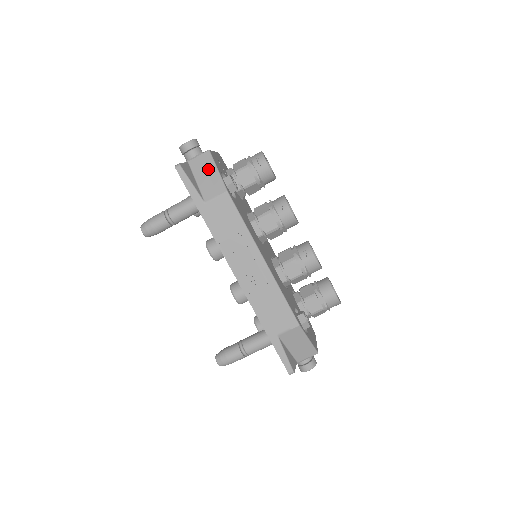
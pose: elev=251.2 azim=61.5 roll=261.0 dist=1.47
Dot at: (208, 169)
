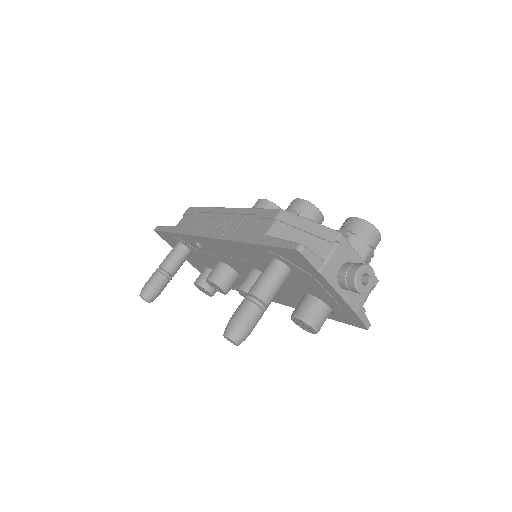
Dot at: occluded
